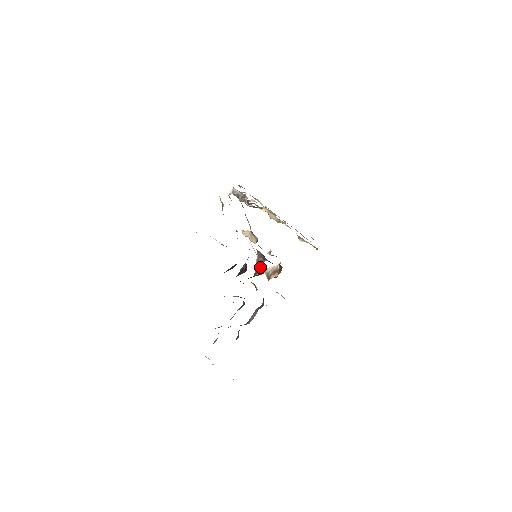
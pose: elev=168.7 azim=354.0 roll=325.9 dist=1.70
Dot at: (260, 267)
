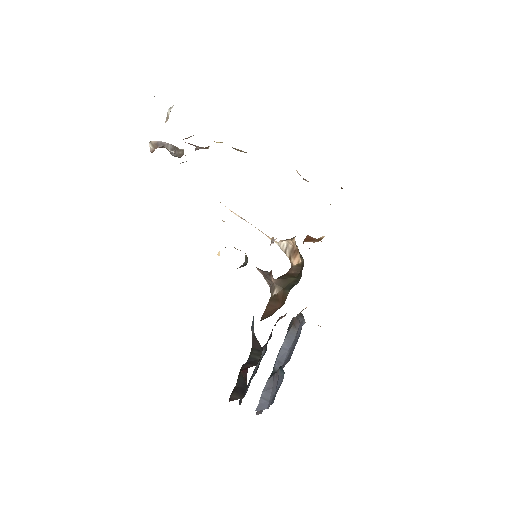
Dot at: (271, 276)
